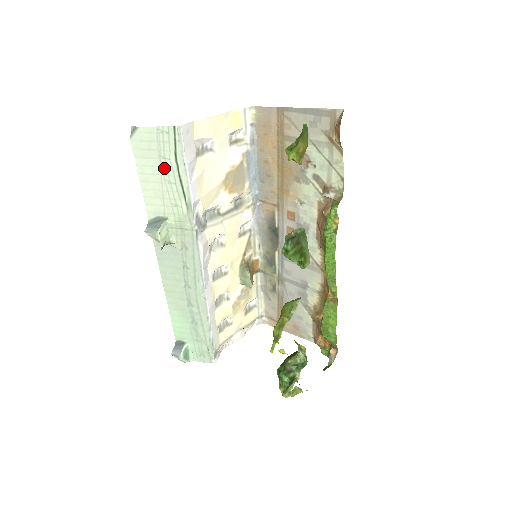
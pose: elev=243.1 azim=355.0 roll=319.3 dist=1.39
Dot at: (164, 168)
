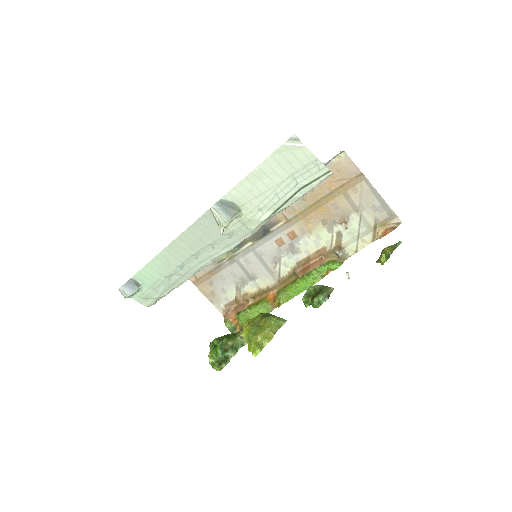
Dot at: (285, 183)
